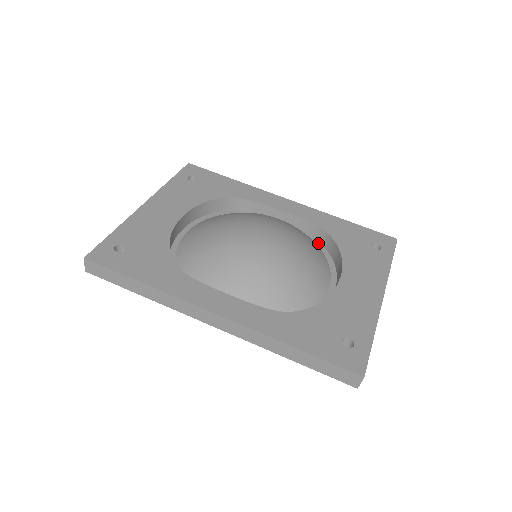
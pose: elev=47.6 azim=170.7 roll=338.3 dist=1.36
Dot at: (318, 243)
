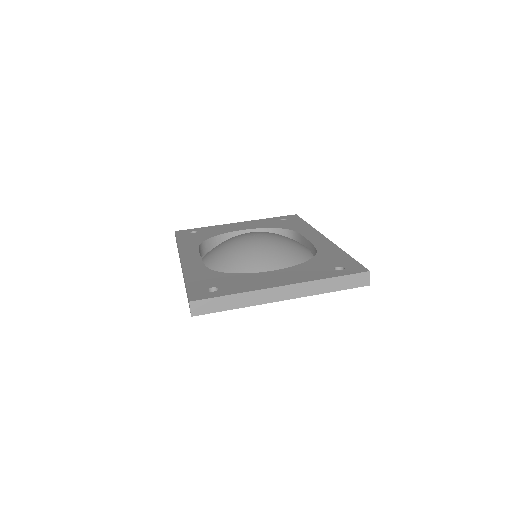
Dot at: occluded
